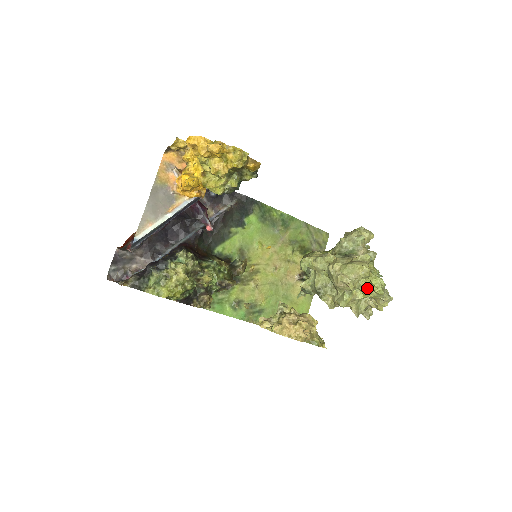
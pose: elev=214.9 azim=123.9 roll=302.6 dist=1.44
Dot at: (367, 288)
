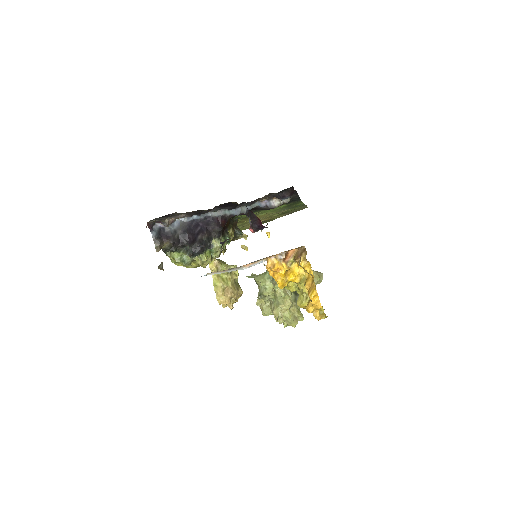
Dot at: occluded
